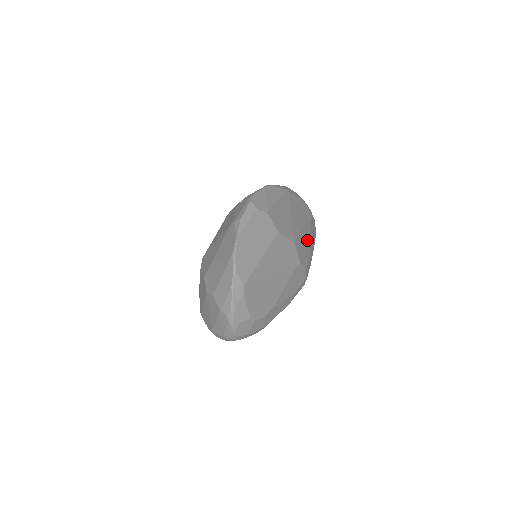
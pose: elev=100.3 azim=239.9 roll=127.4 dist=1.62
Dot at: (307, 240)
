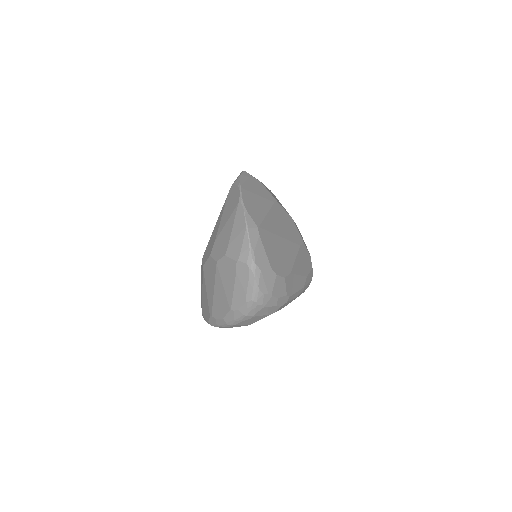
Dot at: occluded
